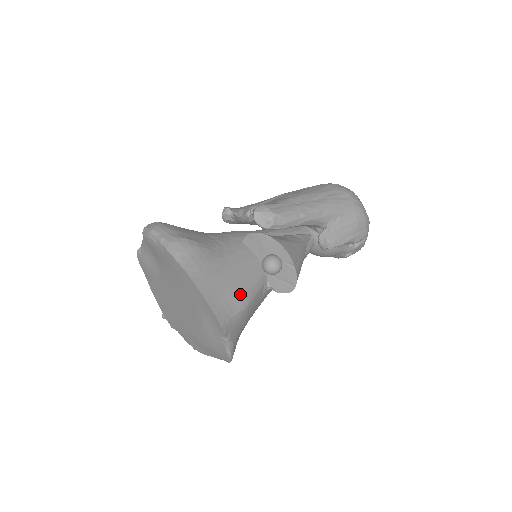
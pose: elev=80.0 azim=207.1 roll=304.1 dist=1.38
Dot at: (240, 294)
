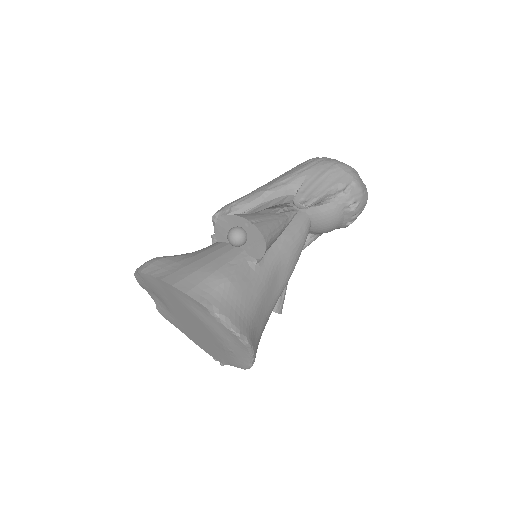
Dot at: (213, 272)
